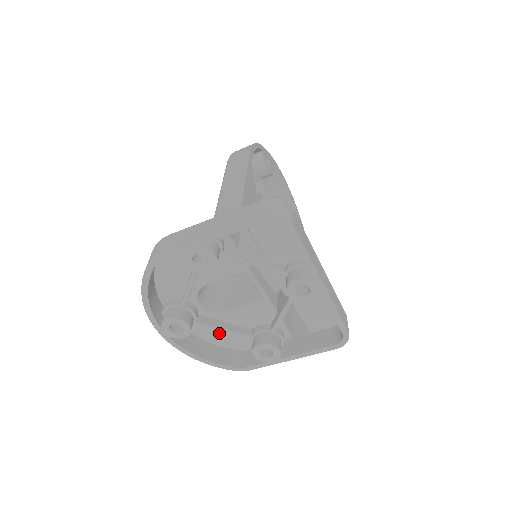
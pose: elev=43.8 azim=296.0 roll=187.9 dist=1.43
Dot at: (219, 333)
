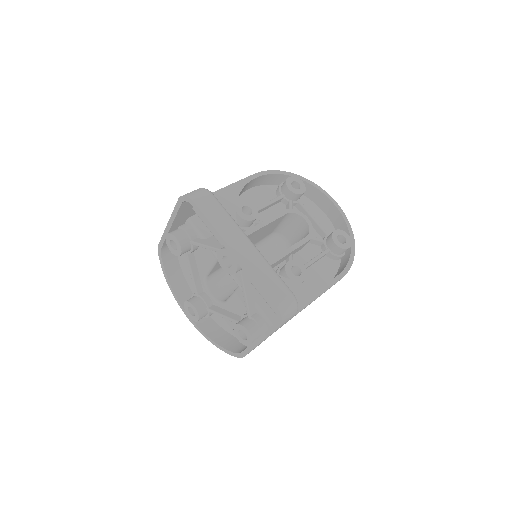
Dot at: (231, 324)
